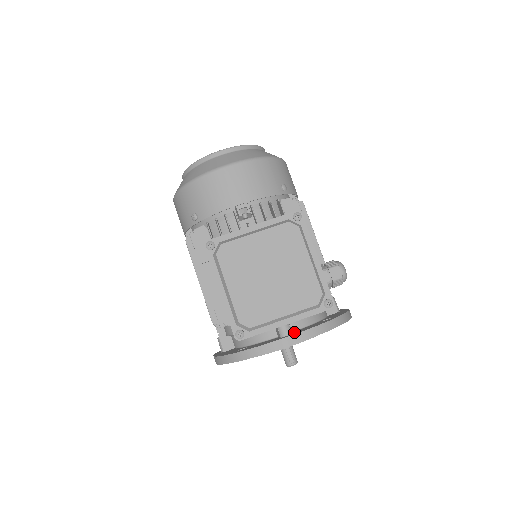
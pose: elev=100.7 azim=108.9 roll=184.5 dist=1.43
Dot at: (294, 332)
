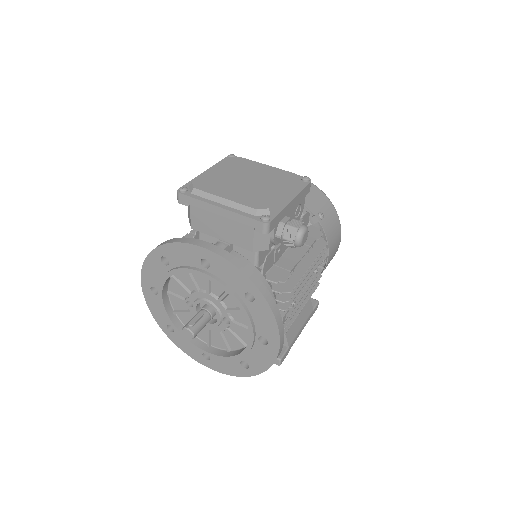
Dot at: occluded
